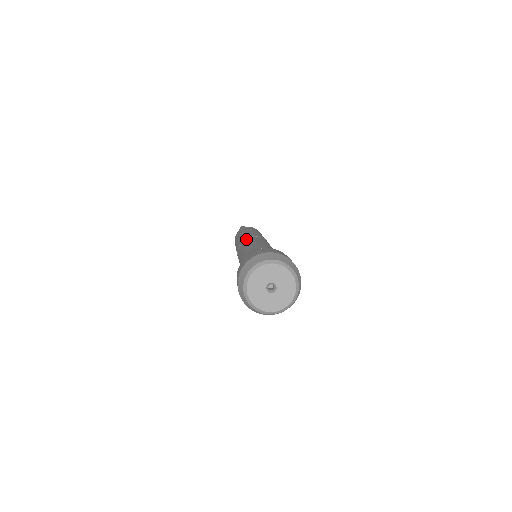
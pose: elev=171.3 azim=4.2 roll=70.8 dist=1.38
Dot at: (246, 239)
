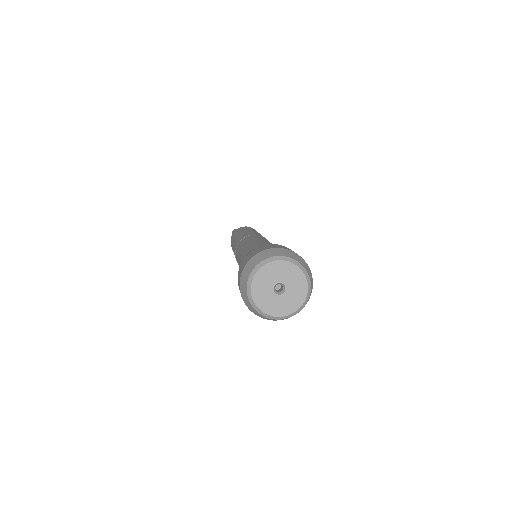
Dot at: (238, 244)
